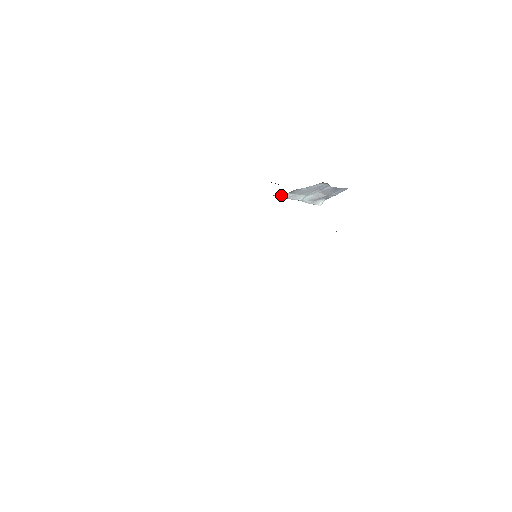
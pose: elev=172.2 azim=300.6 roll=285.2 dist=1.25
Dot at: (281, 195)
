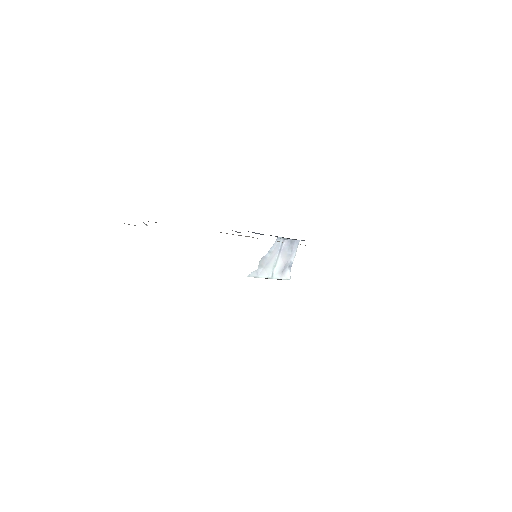
Dot at: (253, 274)
